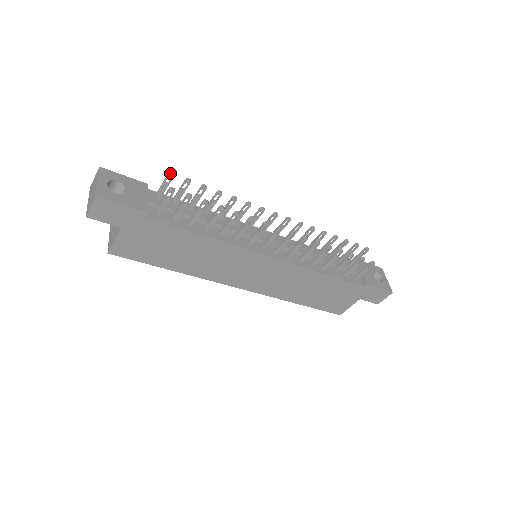
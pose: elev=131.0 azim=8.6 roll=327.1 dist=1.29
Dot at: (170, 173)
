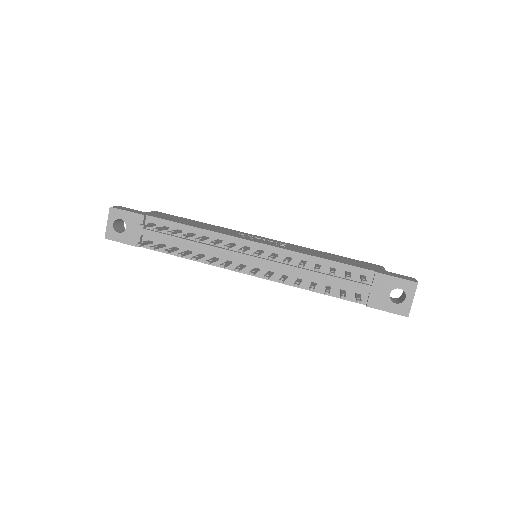
Dot at: occluded
